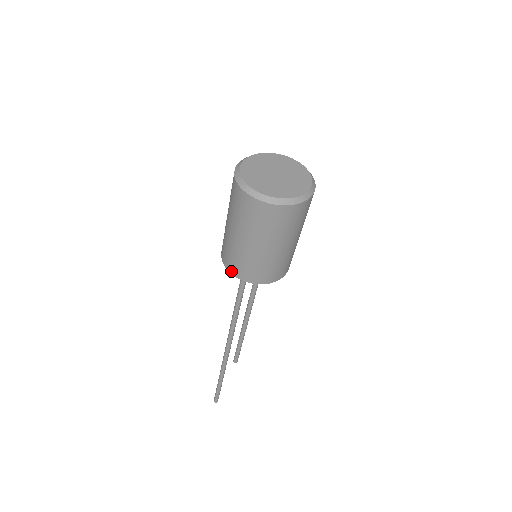
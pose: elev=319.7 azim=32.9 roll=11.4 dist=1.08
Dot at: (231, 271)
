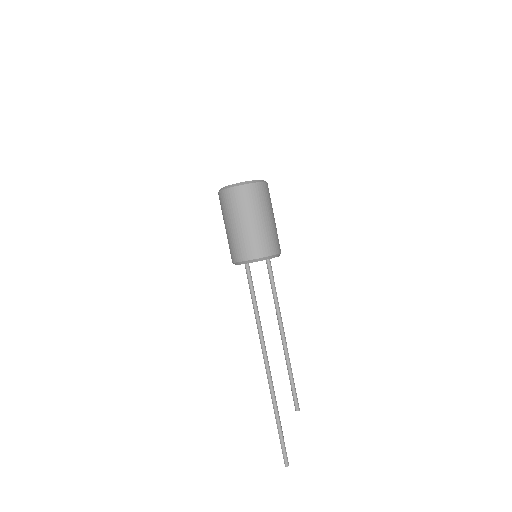
Dot at: (232, 260)
